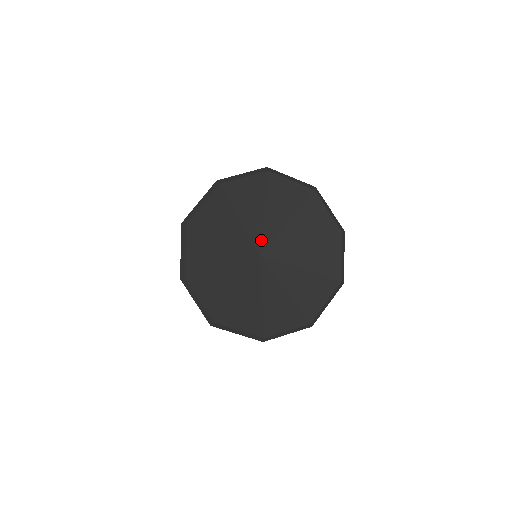
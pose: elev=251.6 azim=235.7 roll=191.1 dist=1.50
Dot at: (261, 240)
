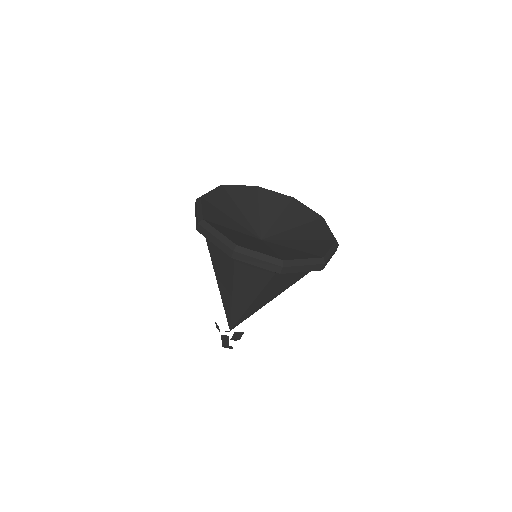
Dot at: (268, 231)
